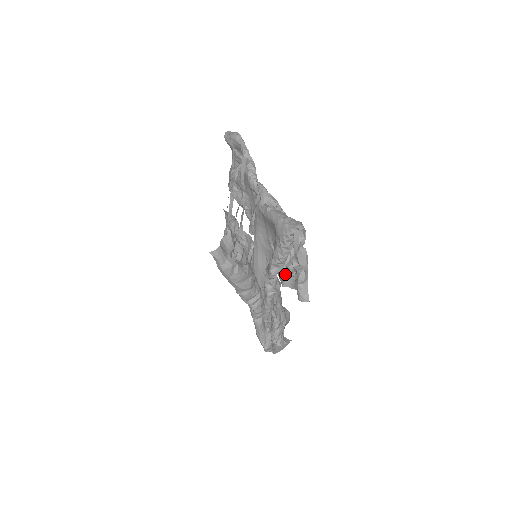
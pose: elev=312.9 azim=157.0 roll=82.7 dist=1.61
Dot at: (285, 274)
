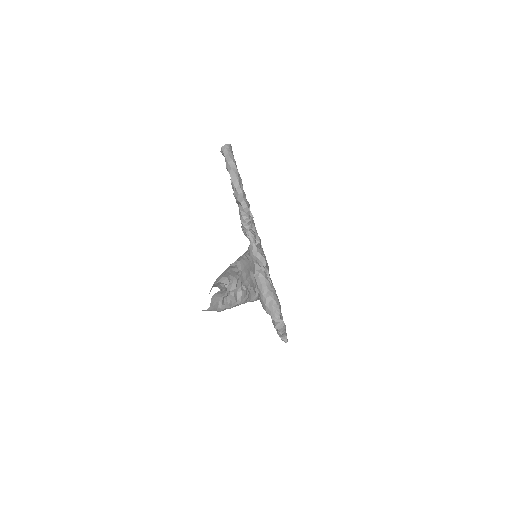
Dot at: occluded
